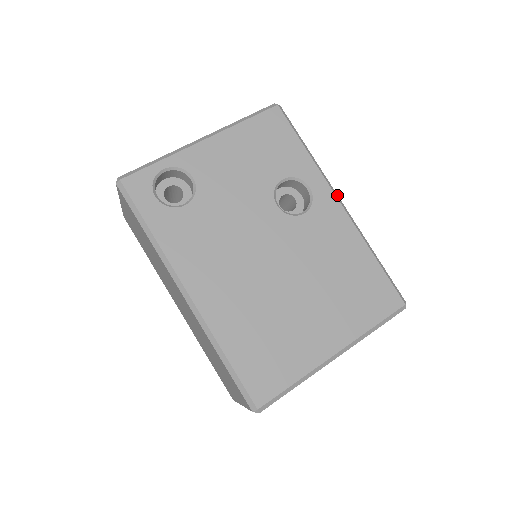
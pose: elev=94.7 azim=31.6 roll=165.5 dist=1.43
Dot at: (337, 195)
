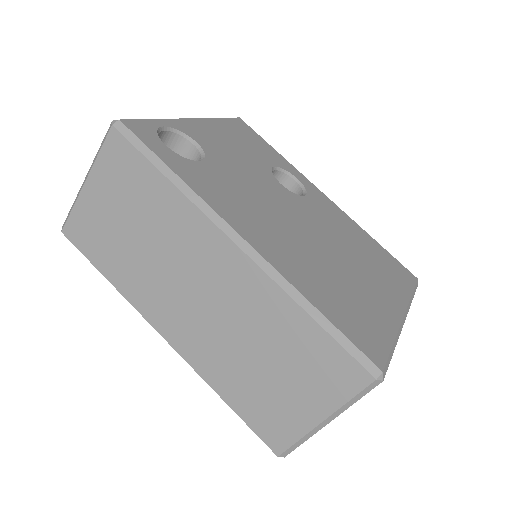
Dot at: occluded
